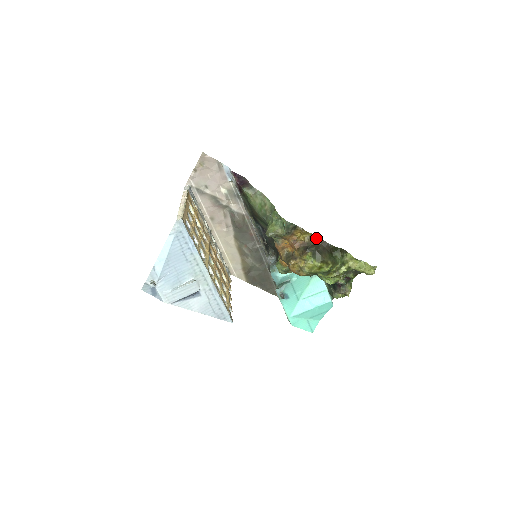
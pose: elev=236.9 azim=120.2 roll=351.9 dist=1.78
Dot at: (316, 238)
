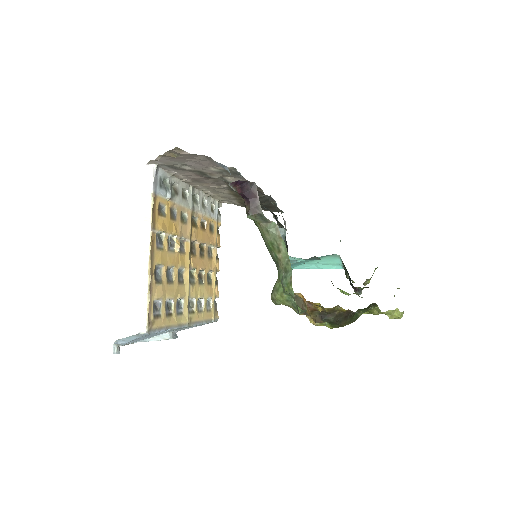
Dot at: (340, 308)
